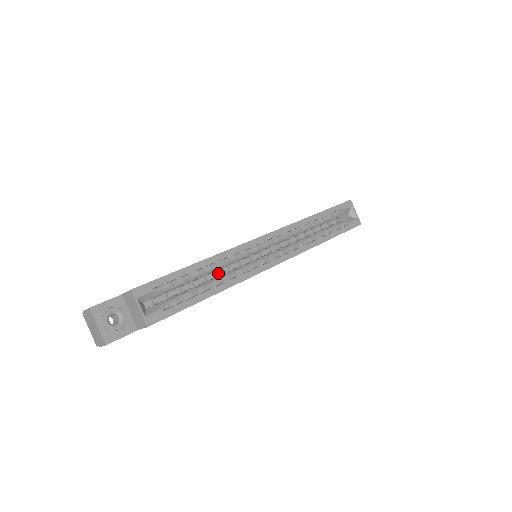
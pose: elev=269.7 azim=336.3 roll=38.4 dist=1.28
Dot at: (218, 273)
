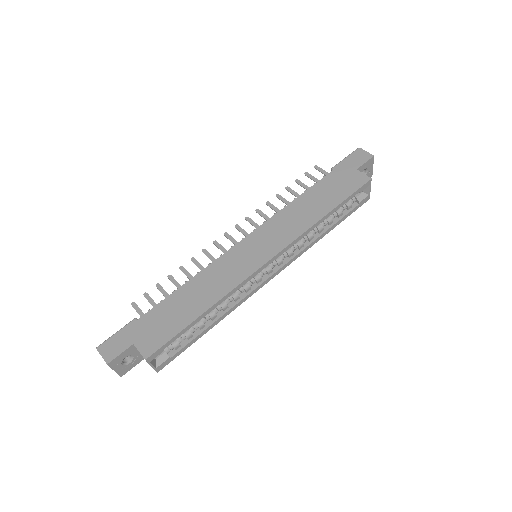
Dot at: occluded
